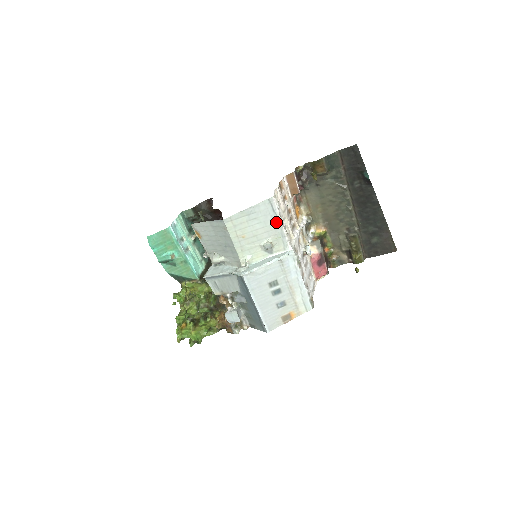
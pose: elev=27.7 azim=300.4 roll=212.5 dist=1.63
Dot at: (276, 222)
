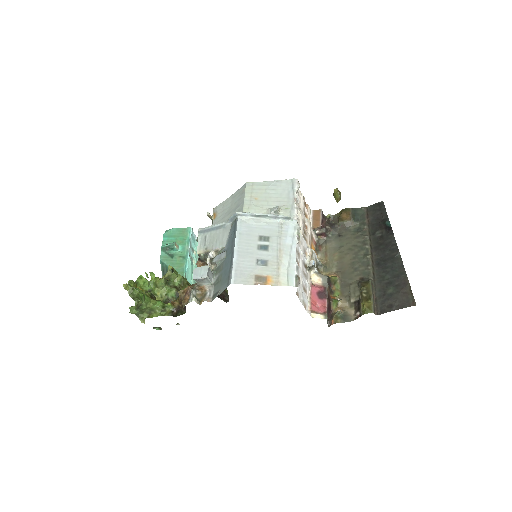
Dot at: (291, 197)
